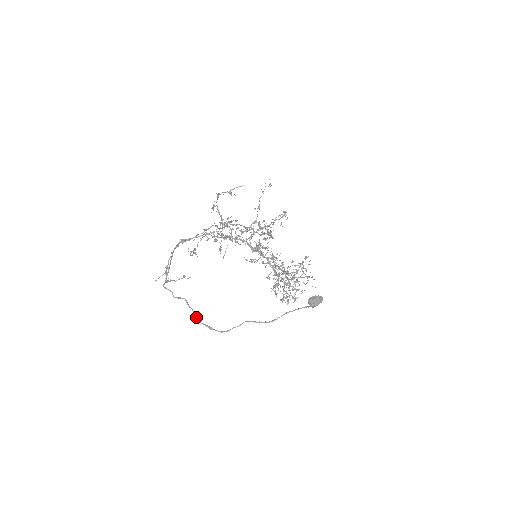
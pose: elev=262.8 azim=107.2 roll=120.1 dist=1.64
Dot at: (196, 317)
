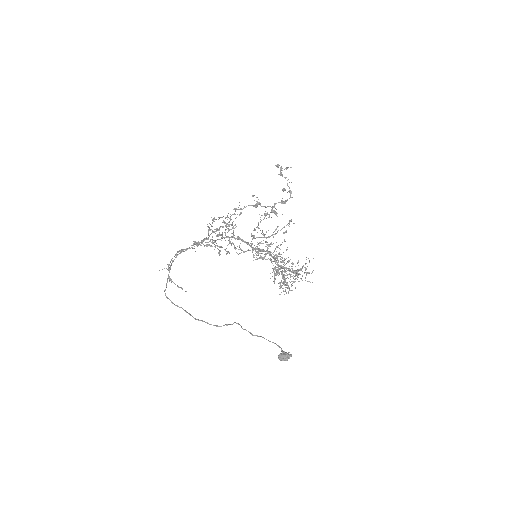
Dot at: occluded
